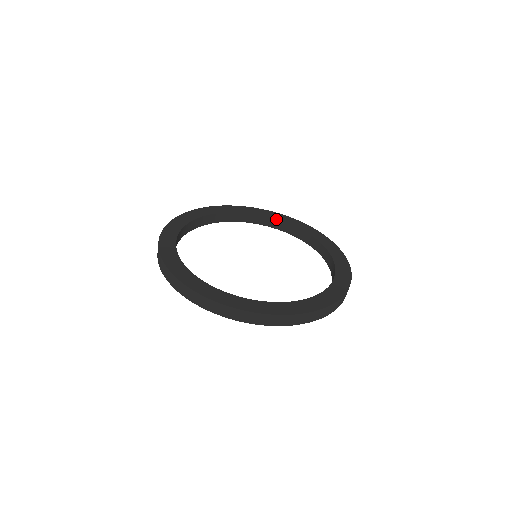
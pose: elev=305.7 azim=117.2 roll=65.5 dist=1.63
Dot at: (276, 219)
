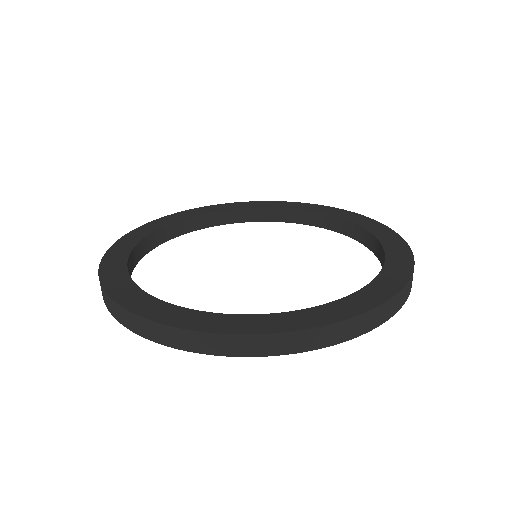
Dot at: (238, 209)
